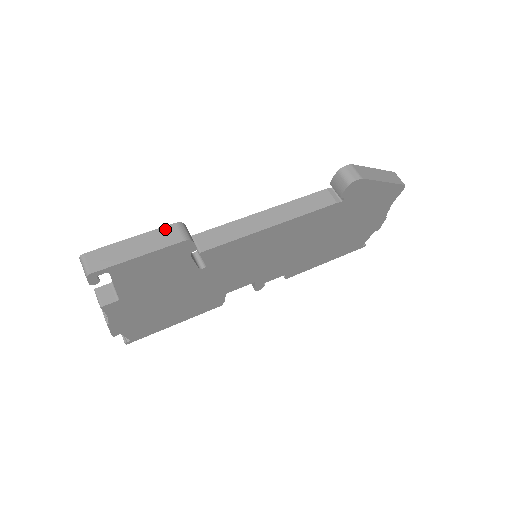
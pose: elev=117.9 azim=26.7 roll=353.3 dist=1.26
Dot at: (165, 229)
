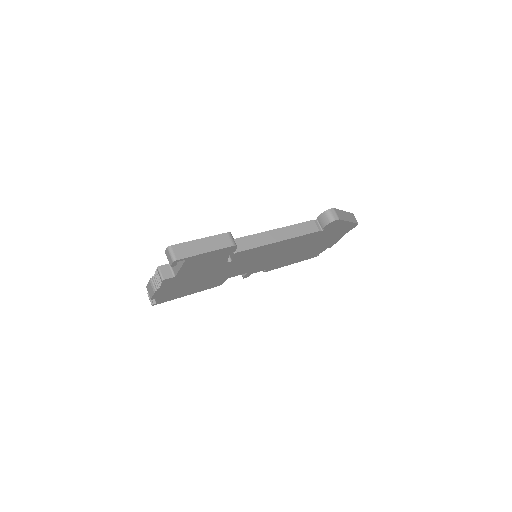
Dot at: (221, 236)
